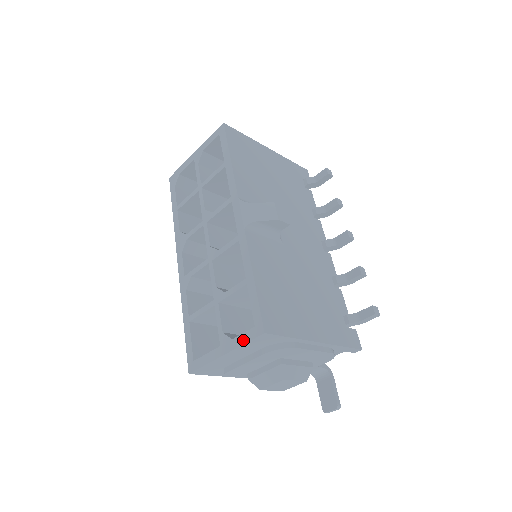
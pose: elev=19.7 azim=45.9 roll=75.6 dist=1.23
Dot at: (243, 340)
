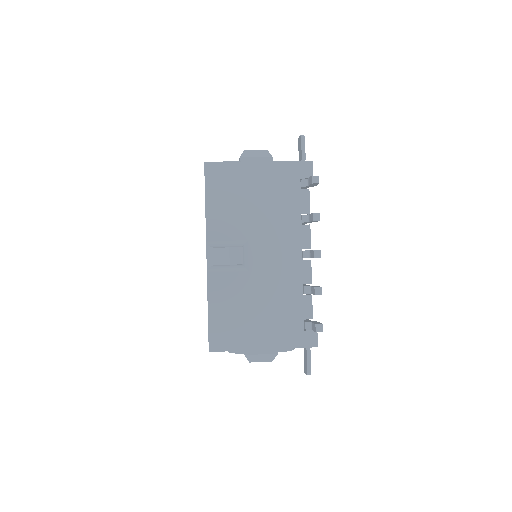
Dot at: occluded
